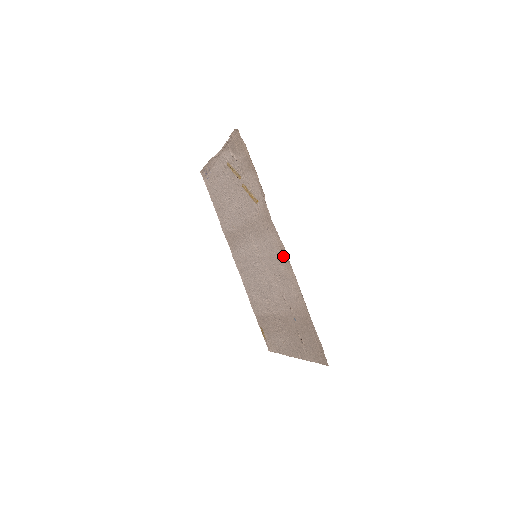
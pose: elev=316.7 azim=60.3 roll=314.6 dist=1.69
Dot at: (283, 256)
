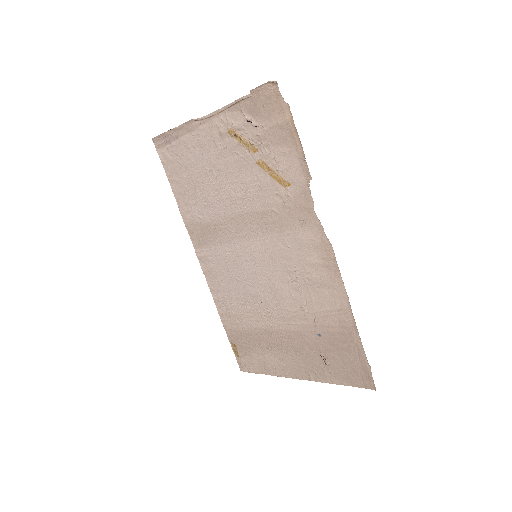
Dot at: (325, 258)
